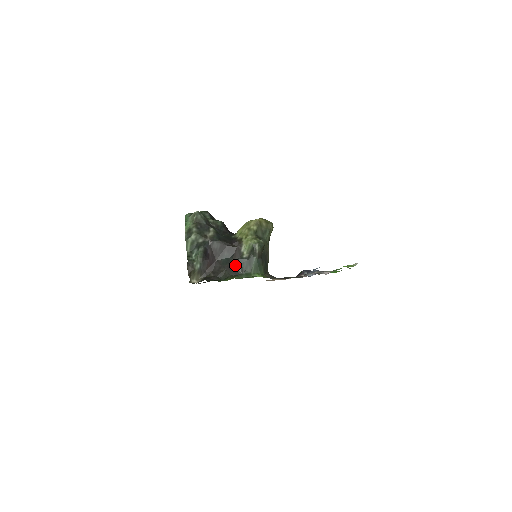
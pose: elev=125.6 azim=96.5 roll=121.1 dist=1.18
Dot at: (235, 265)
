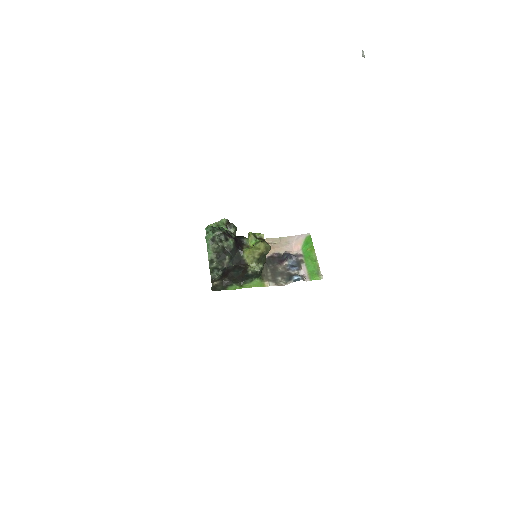
Dot at: (243, 277)
